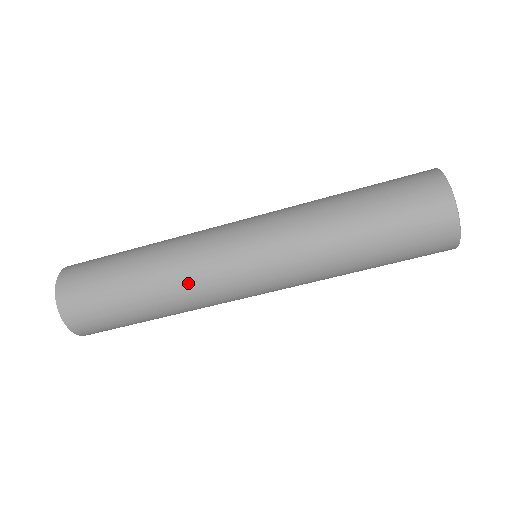
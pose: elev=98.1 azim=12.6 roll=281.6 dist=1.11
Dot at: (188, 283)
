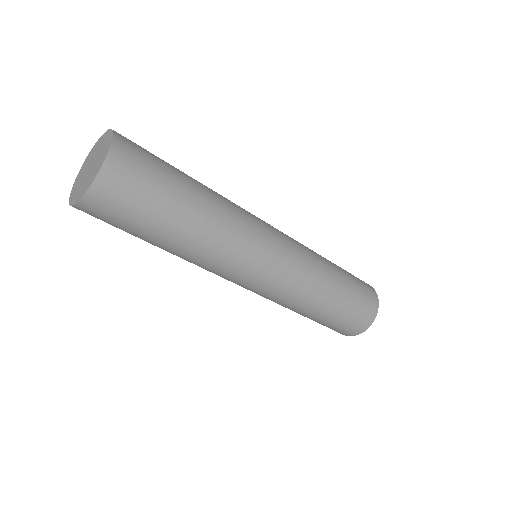
Dot at: (236, 211)
